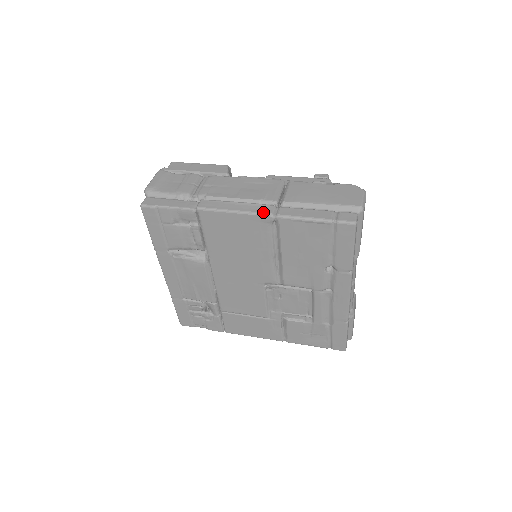
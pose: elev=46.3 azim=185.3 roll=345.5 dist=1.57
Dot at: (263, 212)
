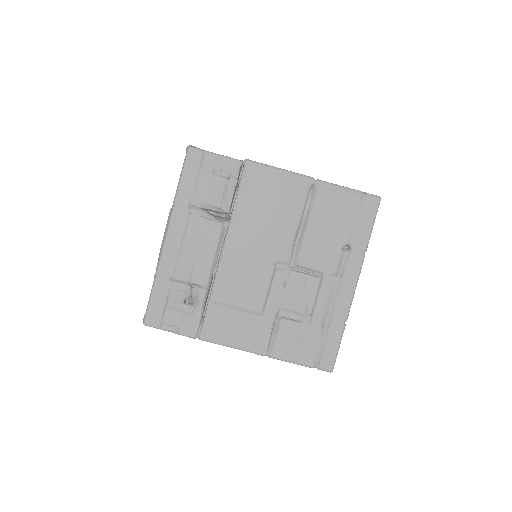
Dot at: occluded
